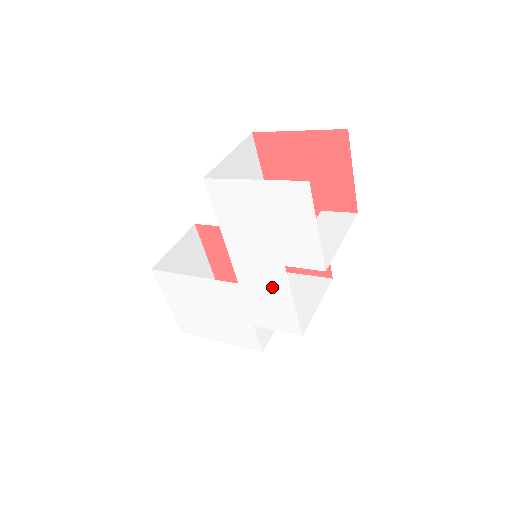
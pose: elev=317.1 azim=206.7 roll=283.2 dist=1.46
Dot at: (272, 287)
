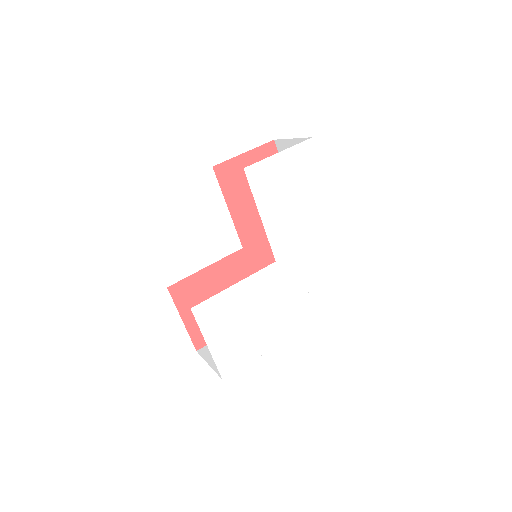
Dot at: (301, 246)
